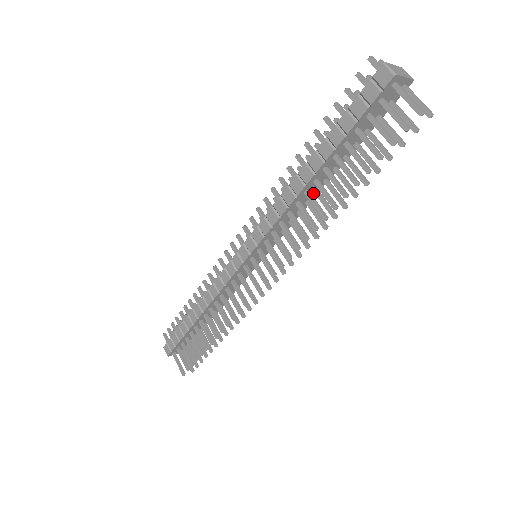
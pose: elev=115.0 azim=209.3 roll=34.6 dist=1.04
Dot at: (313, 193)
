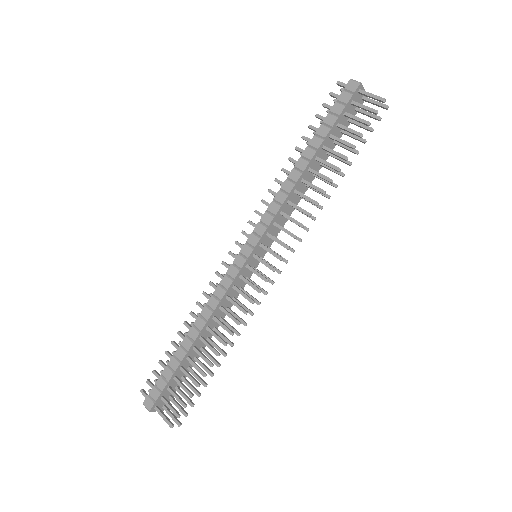
Dot at: (305, 187)
